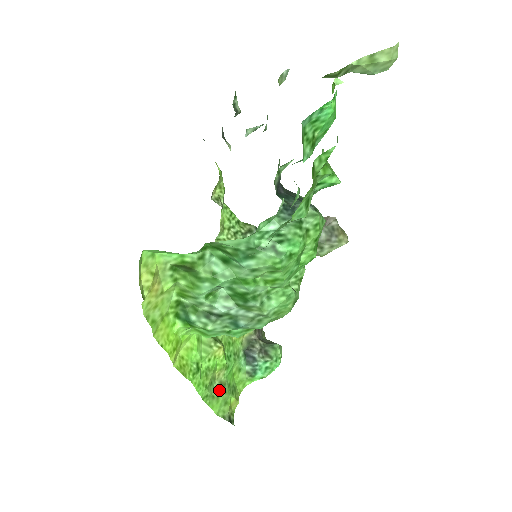
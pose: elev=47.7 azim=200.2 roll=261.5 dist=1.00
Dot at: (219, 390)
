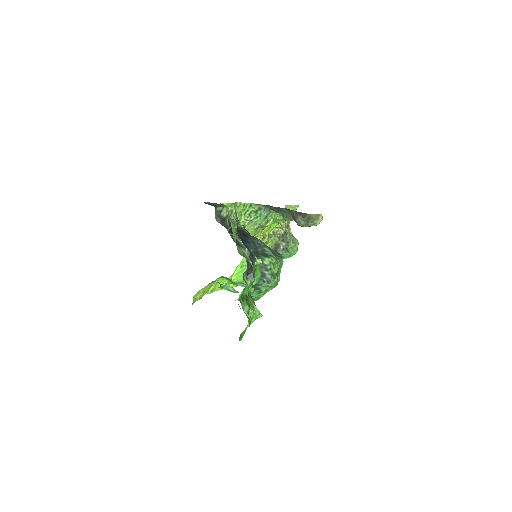
Dot at: occluded
